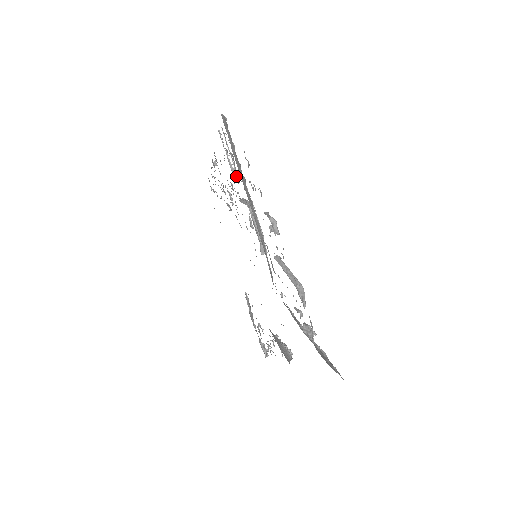
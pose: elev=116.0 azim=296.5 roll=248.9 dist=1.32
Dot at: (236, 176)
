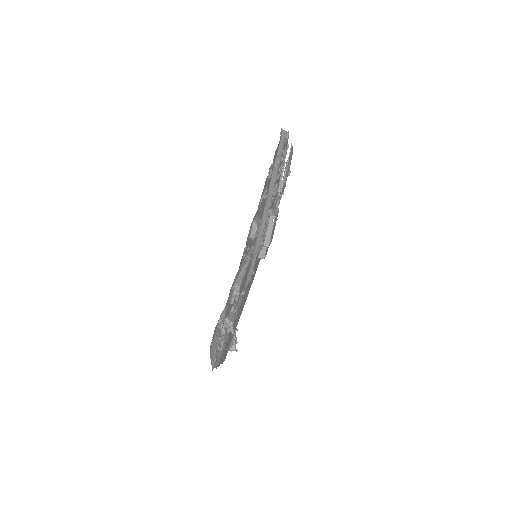
Dot at: (281, 187)
